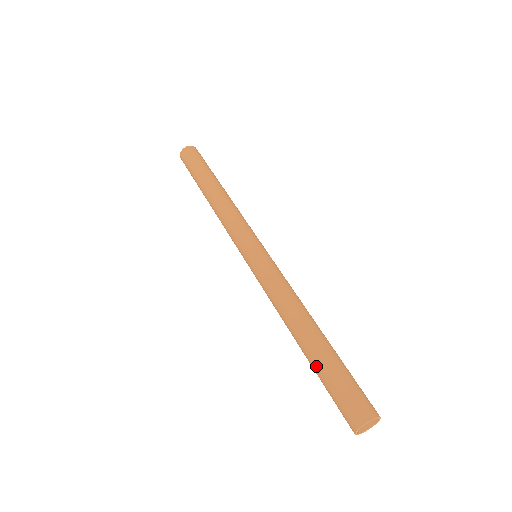
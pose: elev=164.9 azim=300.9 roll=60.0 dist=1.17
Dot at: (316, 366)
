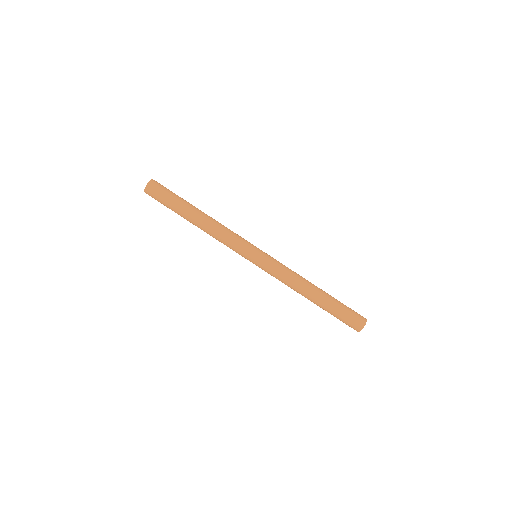
Dot at: (329, 308)
